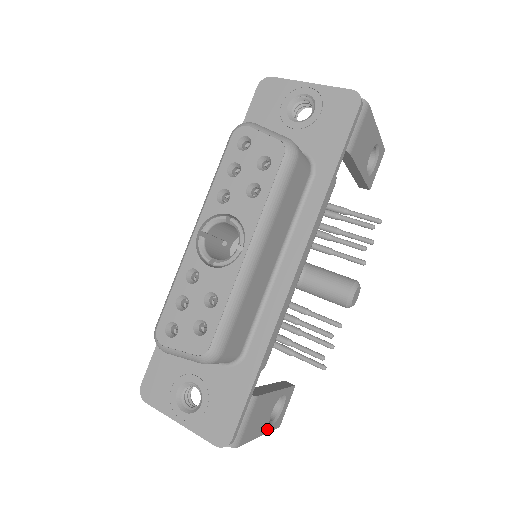
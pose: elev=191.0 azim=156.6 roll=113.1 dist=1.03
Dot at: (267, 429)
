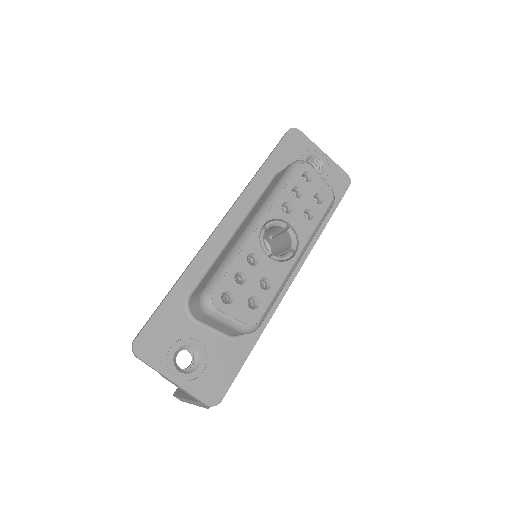
Dot at: occluded
